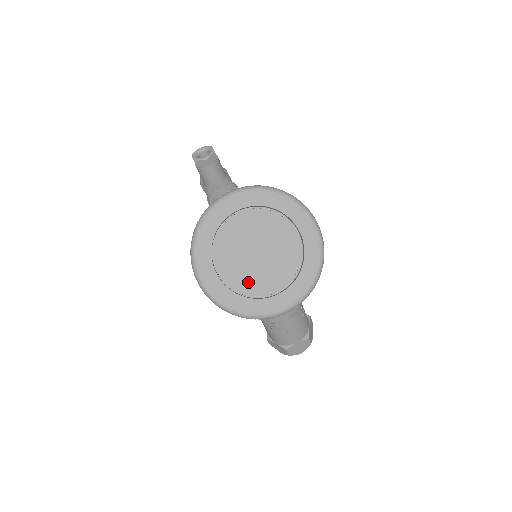
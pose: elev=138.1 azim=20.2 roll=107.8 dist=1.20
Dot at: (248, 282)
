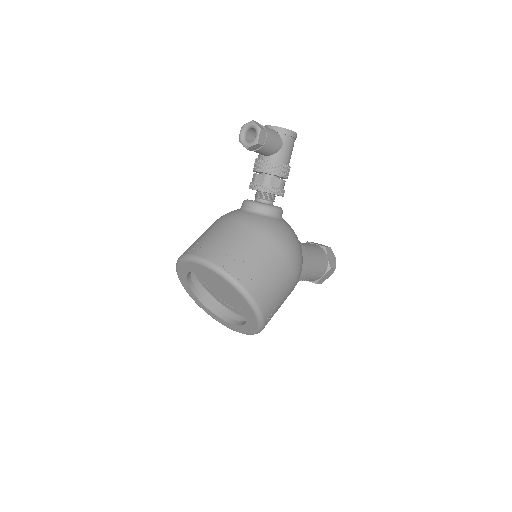
Dot at: (220, 293)
